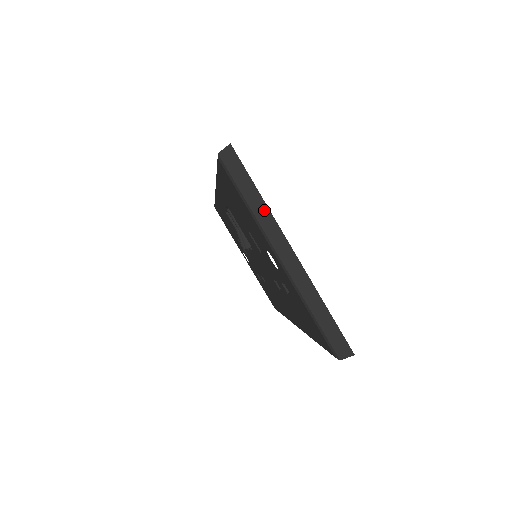
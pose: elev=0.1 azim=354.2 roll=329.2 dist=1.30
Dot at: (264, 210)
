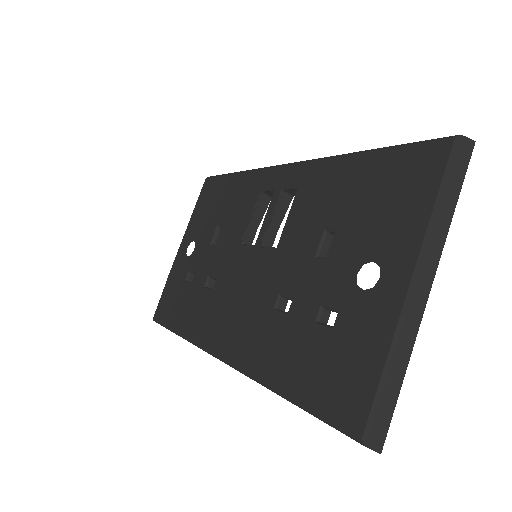
Dot at: (445, 226)
